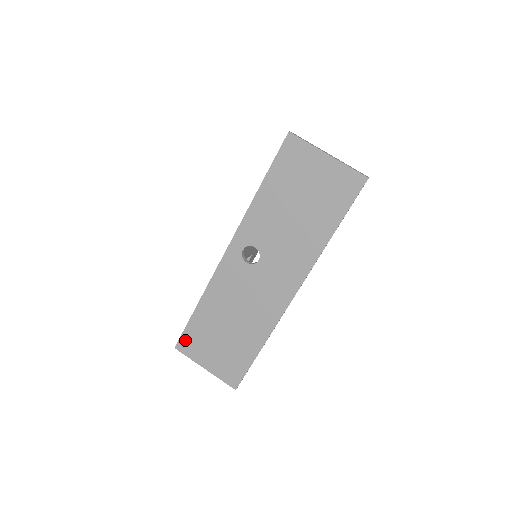
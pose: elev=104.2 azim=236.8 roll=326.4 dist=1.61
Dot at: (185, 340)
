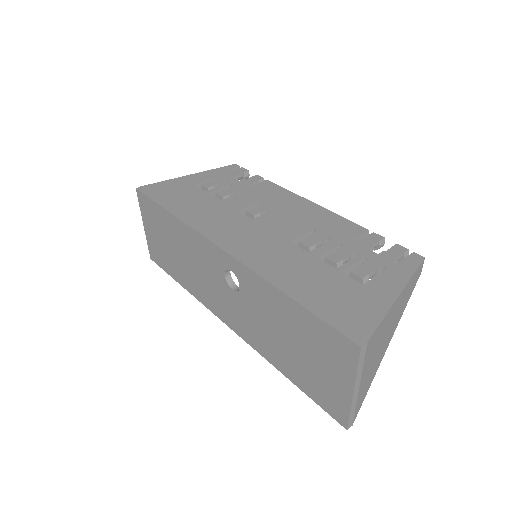
Dot at: (146, 201)
